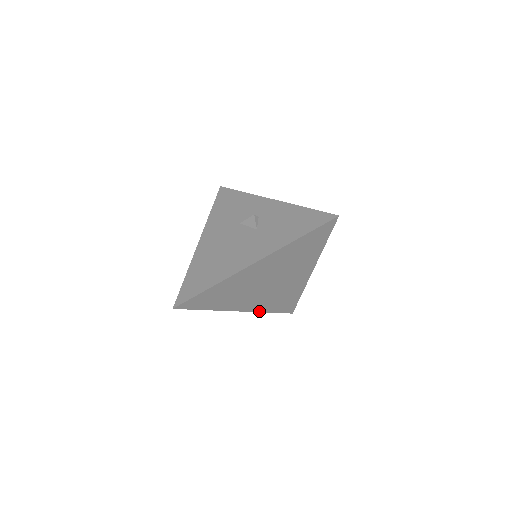
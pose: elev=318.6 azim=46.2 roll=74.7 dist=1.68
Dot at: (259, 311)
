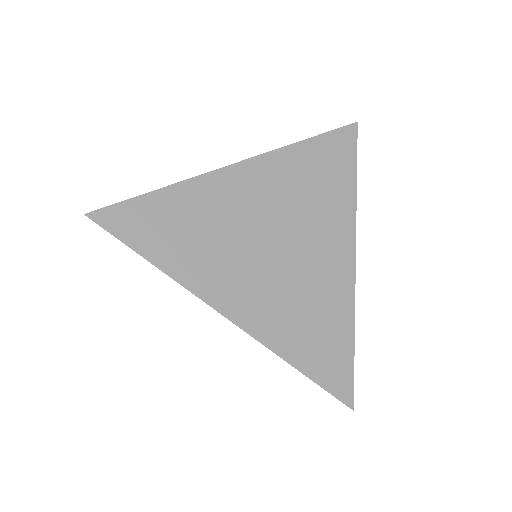
Dot at: (268, 346)
